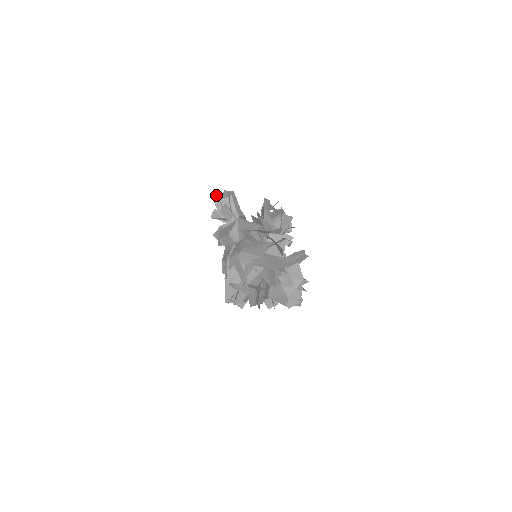
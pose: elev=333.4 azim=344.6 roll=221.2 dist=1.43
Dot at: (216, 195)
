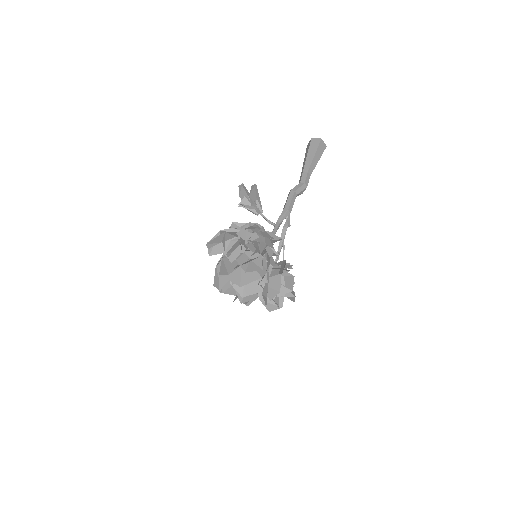
Dot at: (242, 185)
